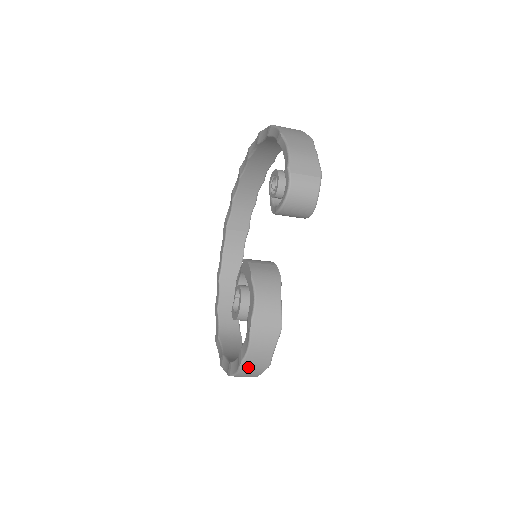
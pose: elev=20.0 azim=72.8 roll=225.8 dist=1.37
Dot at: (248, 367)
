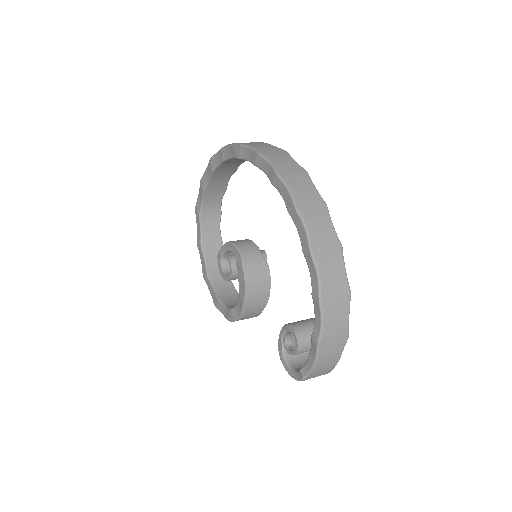
Dot at: occluded
